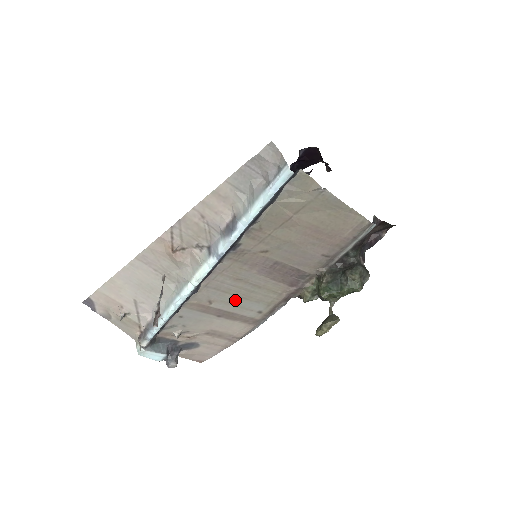
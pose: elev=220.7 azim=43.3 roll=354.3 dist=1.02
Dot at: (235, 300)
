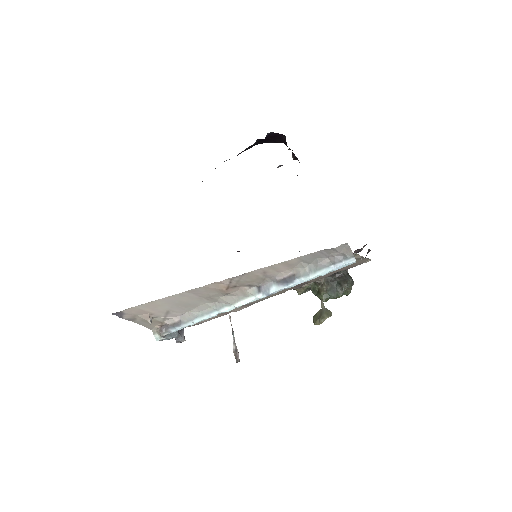
Dot at: occluded
